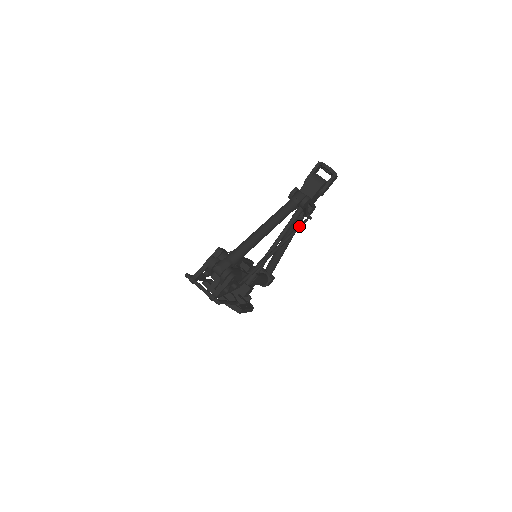
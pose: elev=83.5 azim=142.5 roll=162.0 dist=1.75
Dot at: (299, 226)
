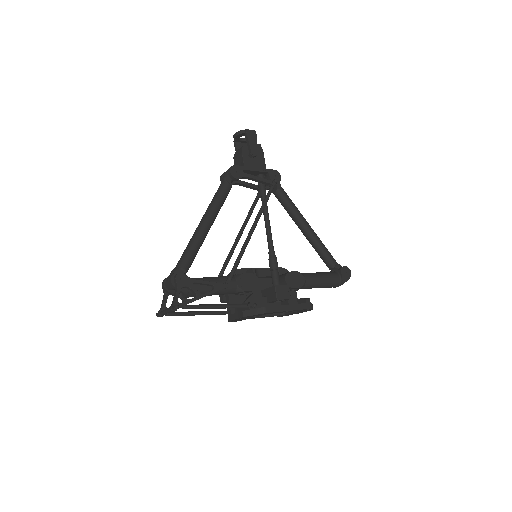
Dot at: (266, 196)
